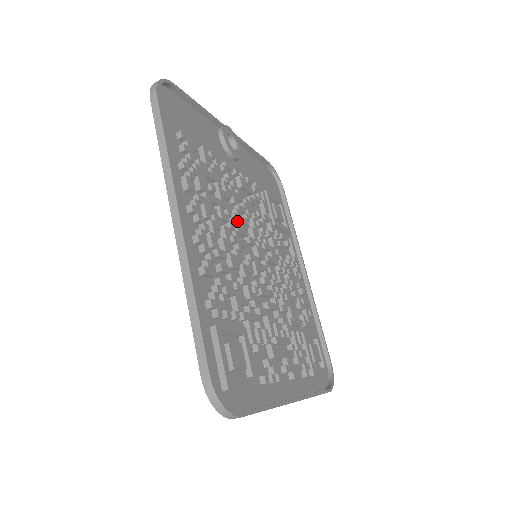
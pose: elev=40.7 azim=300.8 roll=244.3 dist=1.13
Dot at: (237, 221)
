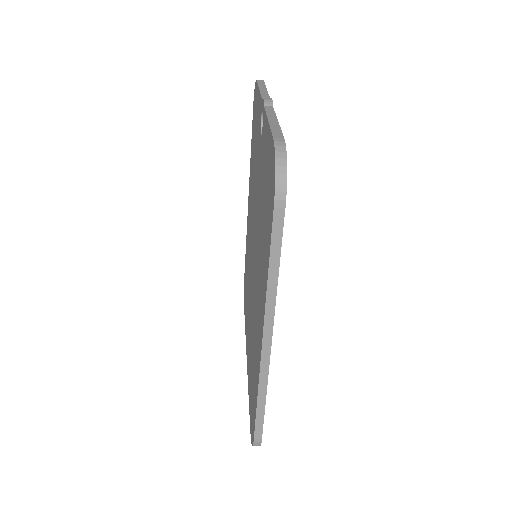
Dot at: occluded
